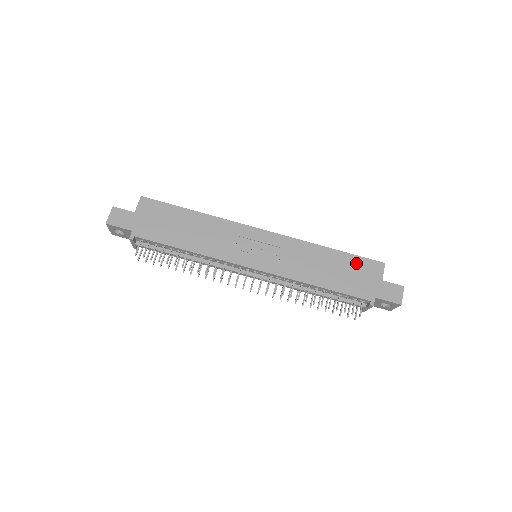
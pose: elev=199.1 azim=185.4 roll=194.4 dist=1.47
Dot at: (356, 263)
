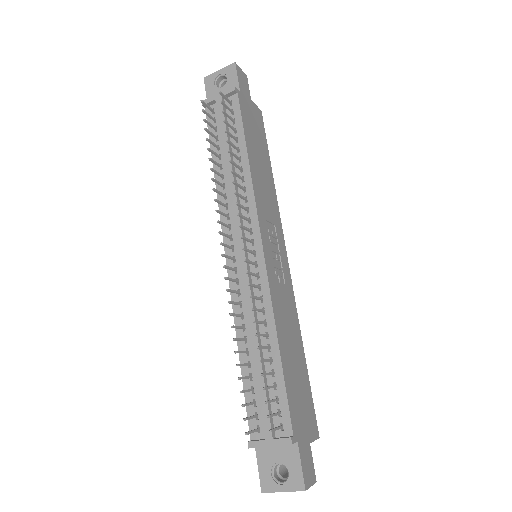
Dot at: (308, 394)
